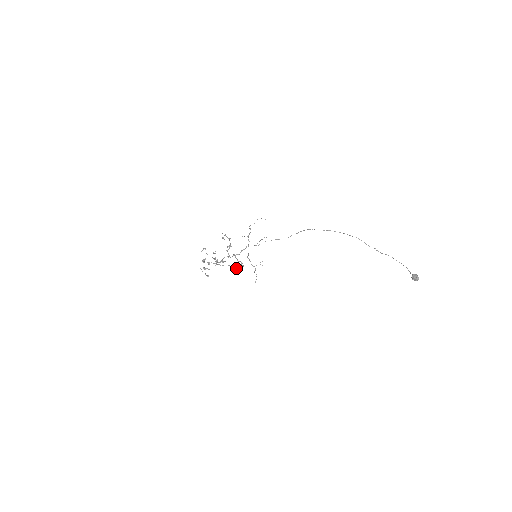
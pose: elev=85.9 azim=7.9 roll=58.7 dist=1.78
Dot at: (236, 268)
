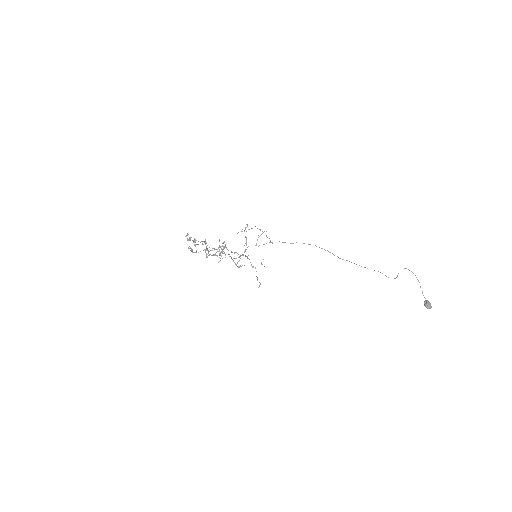
Dot at: occluded
